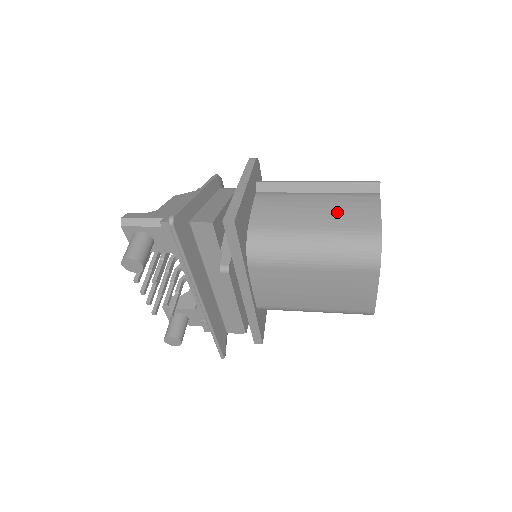
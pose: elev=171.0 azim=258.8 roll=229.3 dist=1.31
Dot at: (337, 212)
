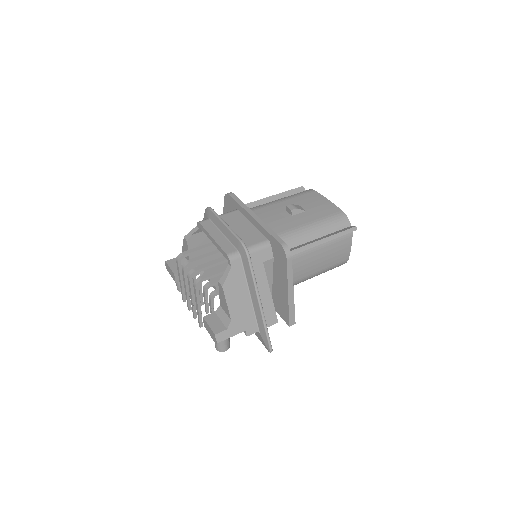
Dot at: (329, 258)
